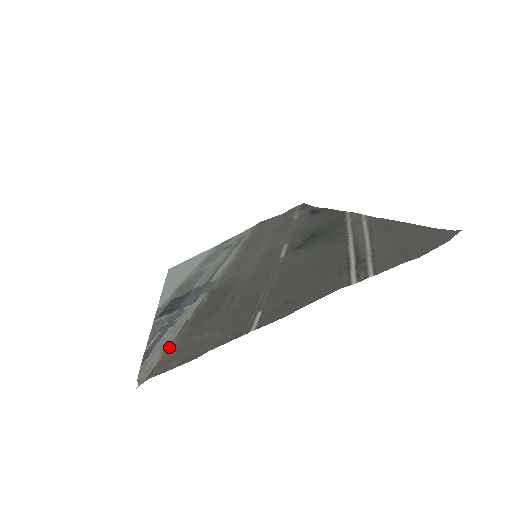
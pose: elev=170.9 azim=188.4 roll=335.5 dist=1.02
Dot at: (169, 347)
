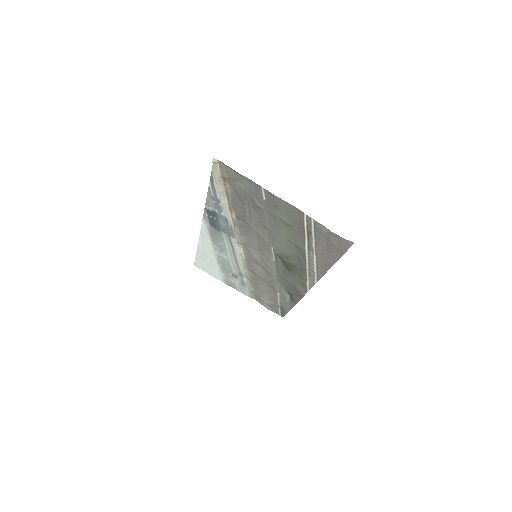
Dot at: (225, 179)
